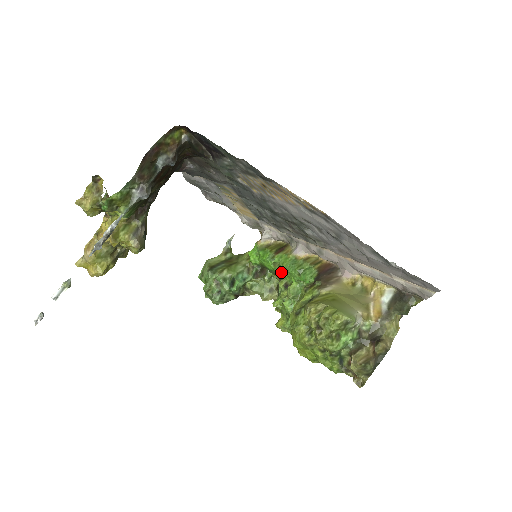
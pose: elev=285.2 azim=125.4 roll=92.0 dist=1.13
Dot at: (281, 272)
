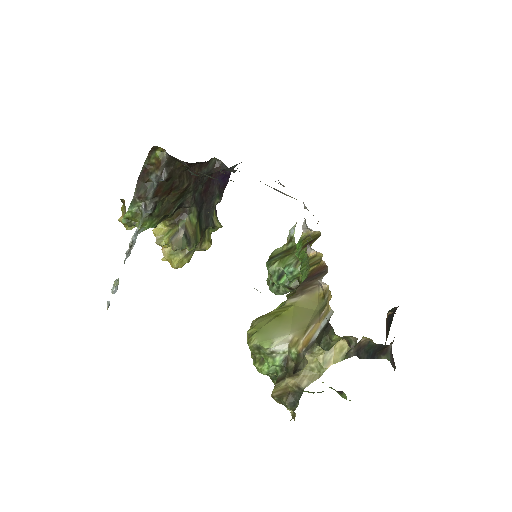
Dot at: occluded
